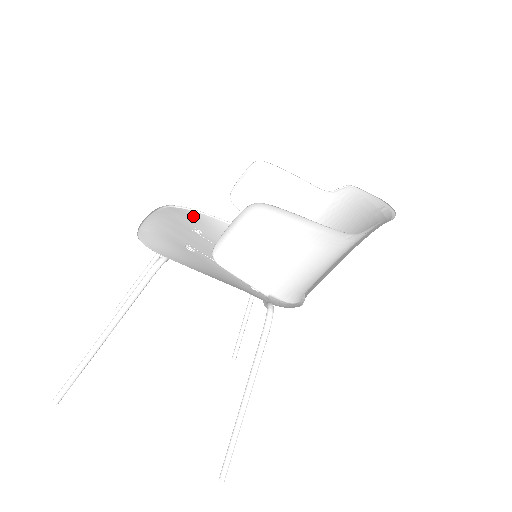
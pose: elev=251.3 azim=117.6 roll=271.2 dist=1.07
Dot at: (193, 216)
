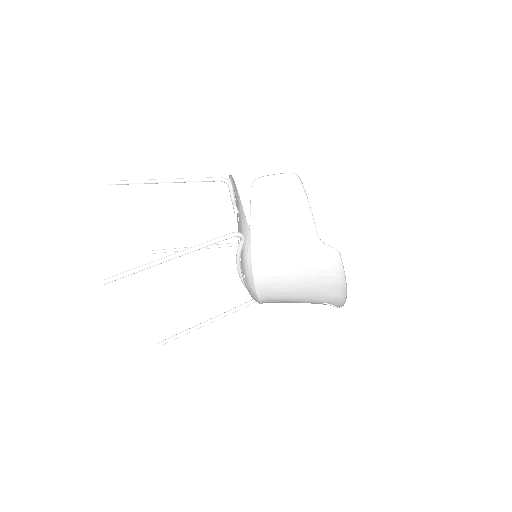
Dot at: occluded
